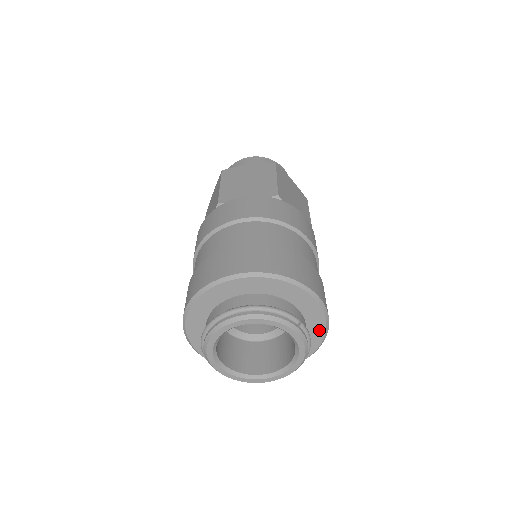
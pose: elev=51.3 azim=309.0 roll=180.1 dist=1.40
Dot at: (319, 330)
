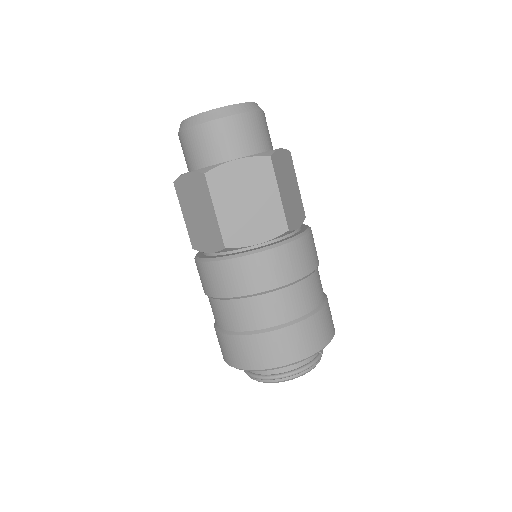
Dot at: occluded
